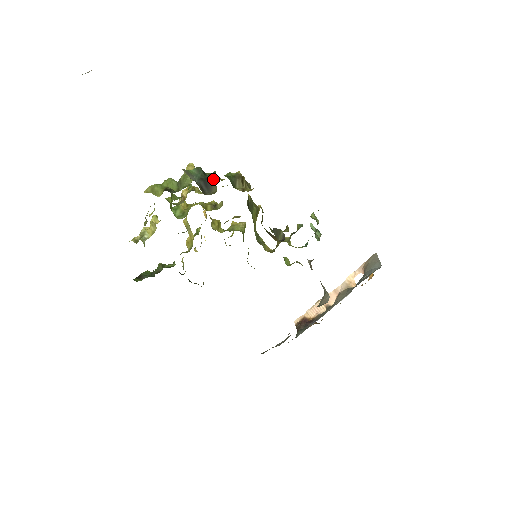
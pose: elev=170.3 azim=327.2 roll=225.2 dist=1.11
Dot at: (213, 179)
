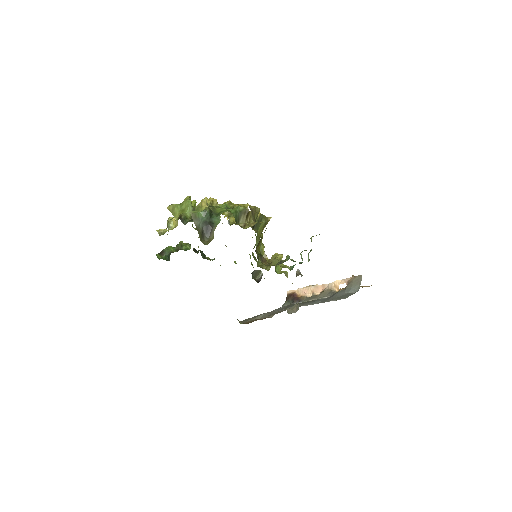
Dot at: (215, 223)
